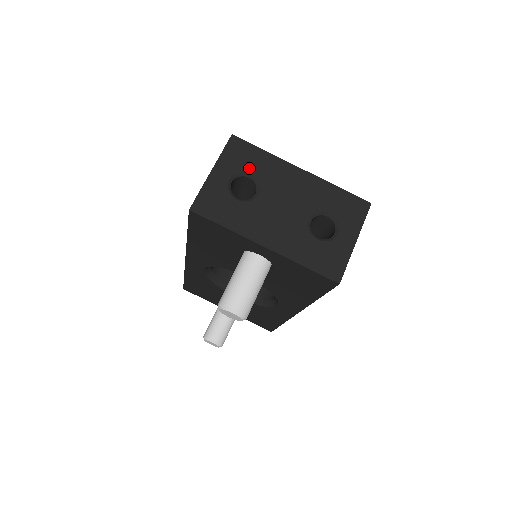
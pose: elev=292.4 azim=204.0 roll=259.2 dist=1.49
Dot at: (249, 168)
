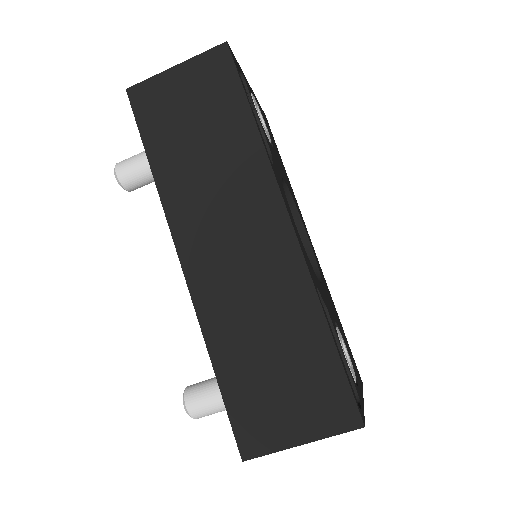
Dot at: occluded
